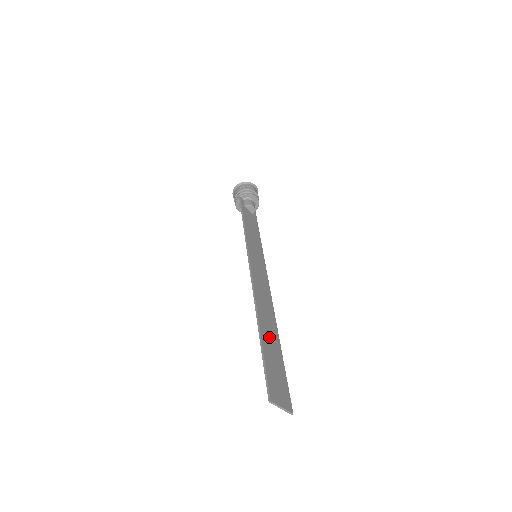
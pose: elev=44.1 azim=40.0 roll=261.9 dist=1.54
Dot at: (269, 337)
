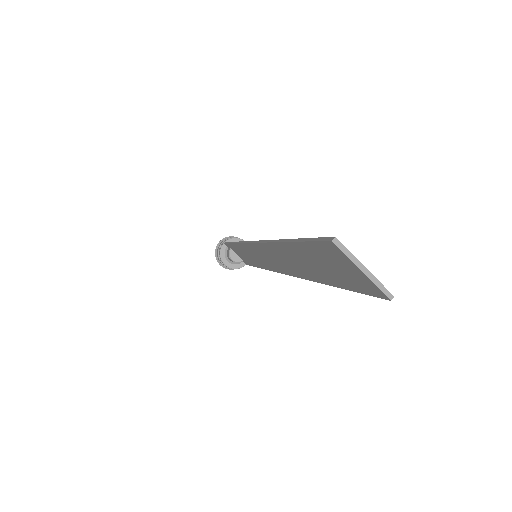
Dot at: occluded
